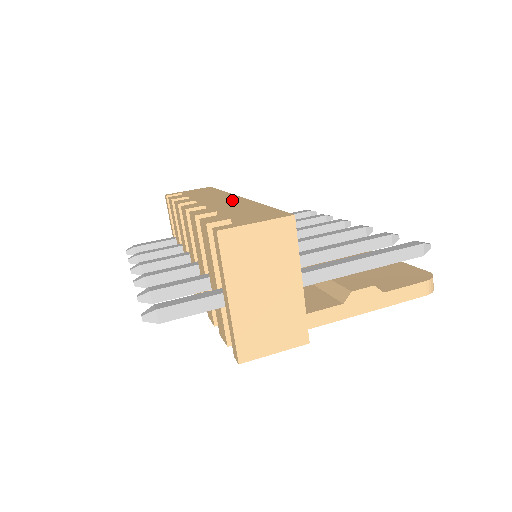
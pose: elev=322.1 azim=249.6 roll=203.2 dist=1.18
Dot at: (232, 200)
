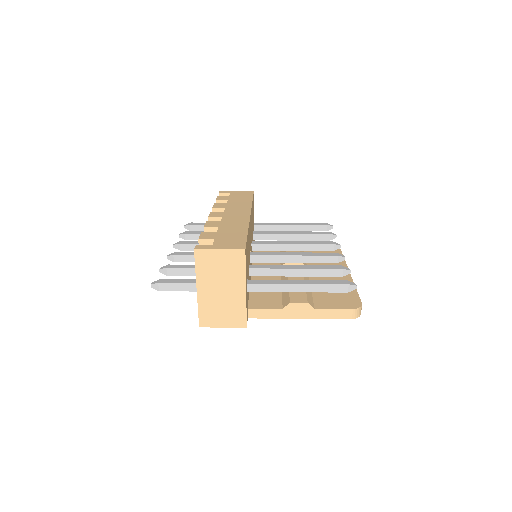
Dot at: (241, 217)
